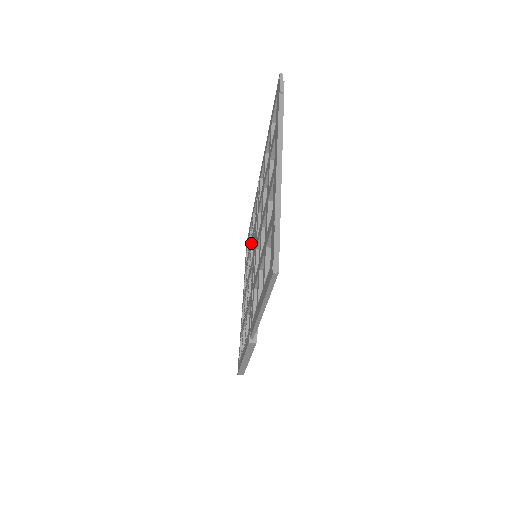
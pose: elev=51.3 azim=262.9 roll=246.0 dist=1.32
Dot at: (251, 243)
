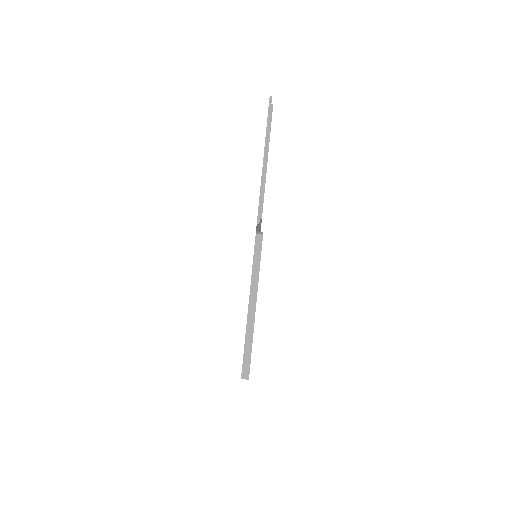
Dot at: occluded
